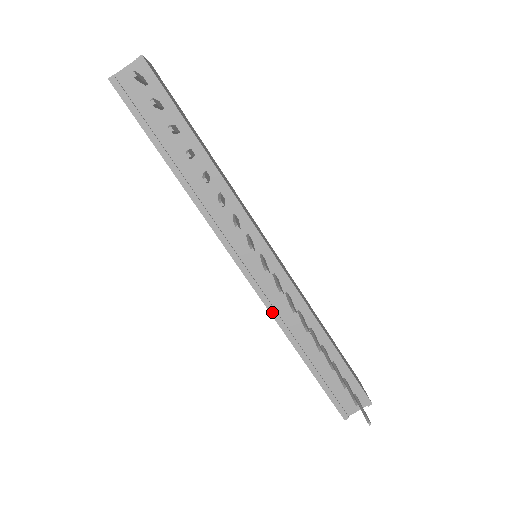
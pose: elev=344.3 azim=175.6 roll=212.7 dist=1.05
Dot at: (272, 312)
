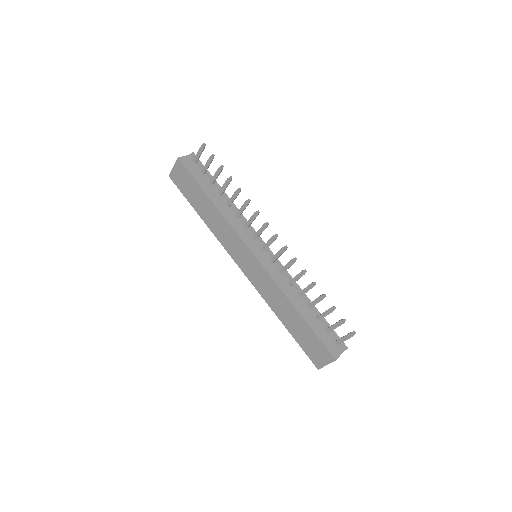
Dot at: (275, 281)
